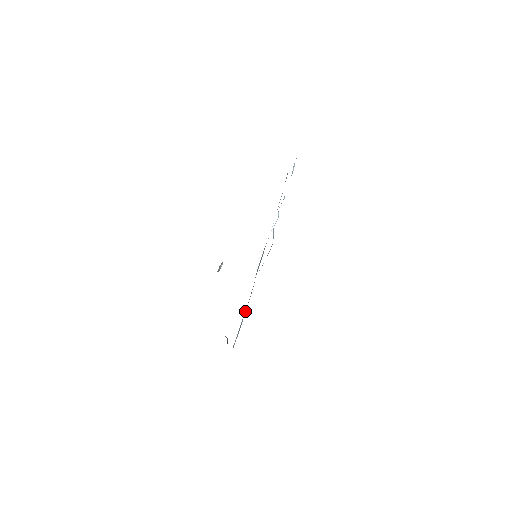
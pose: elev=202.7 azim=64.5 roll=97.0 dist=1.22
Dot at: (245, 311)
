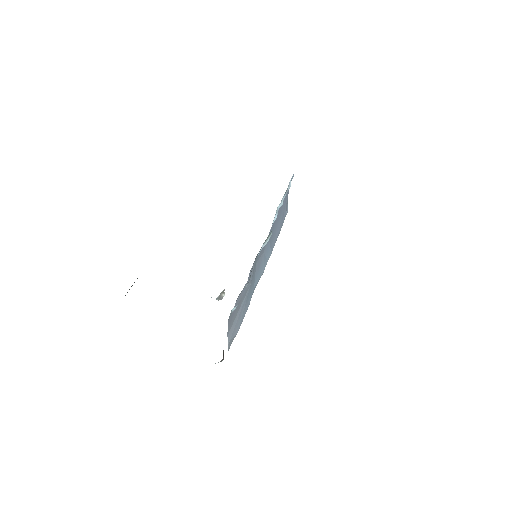
Dot at: (243, 303)
